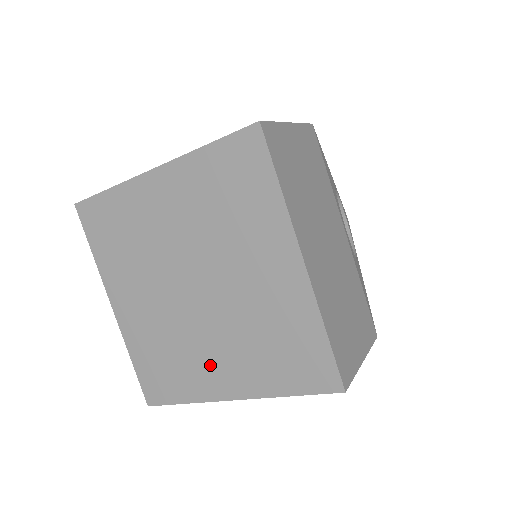
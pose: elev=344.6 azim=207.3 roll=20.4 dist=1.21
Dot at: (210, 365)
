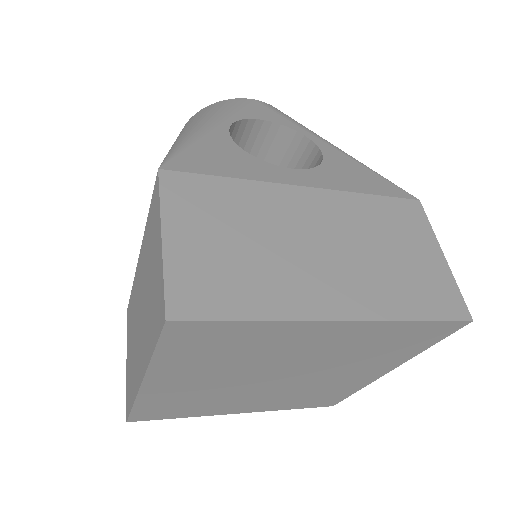
Dot at: (348, 379)
